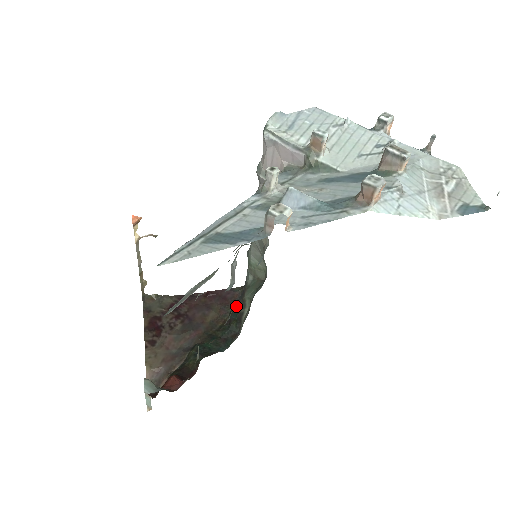
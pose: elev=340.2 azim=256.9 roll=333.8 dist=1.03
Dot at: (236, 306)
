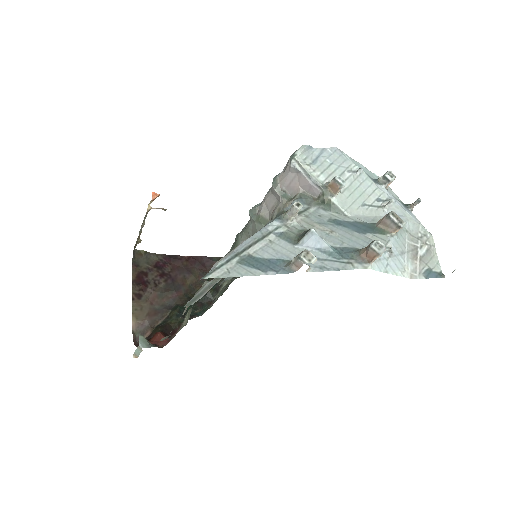
Dot at: occluded
